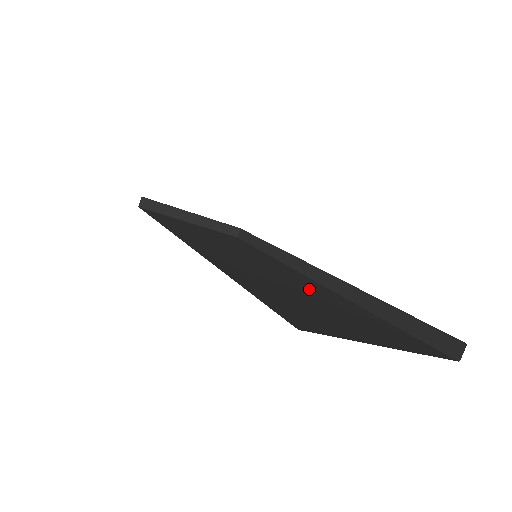
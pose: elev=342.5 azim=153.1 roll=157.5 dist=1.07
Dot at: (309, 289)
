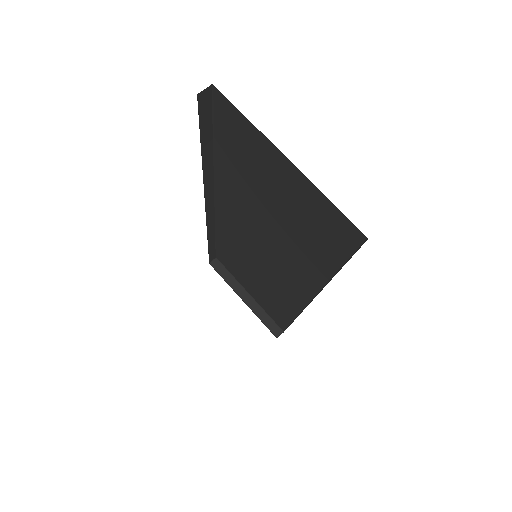
Dot at: occluded
